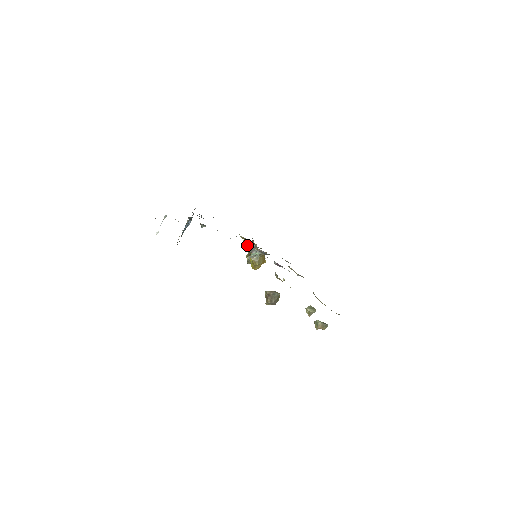
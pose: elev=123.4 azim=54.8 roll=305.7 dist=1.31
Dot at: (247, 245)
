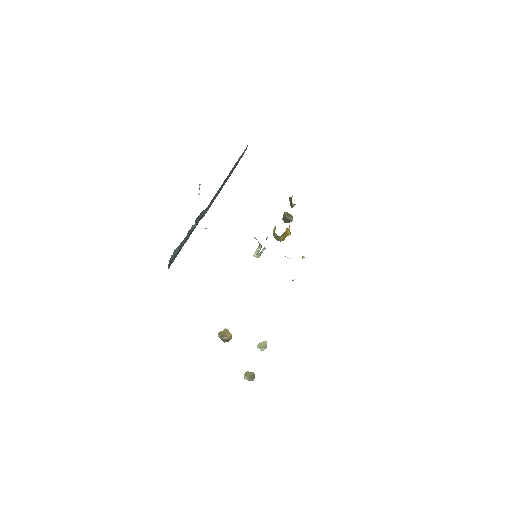
Dot at: (255, 238)
